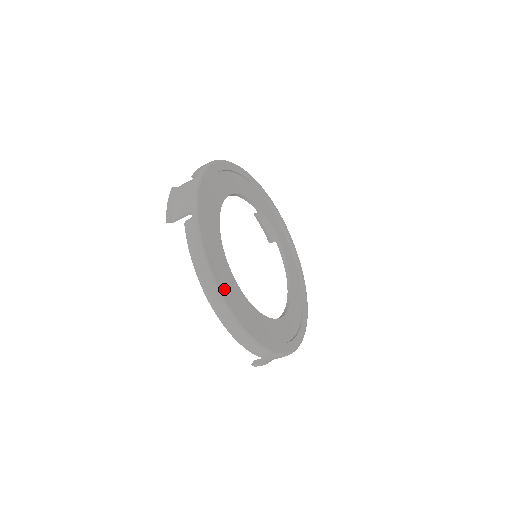
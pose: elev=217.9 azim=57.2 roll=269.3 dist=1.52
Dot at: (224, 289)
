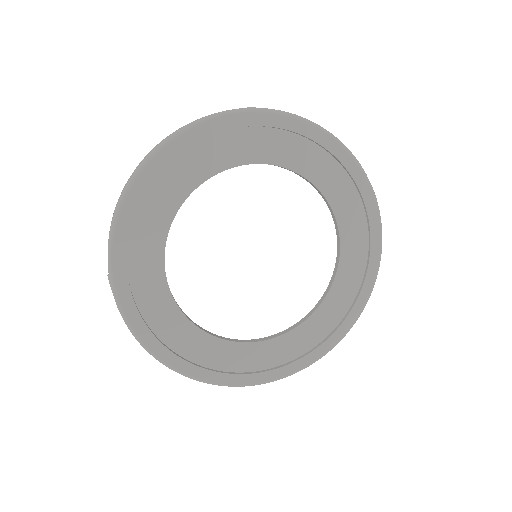
Dot at: (220, 375)
